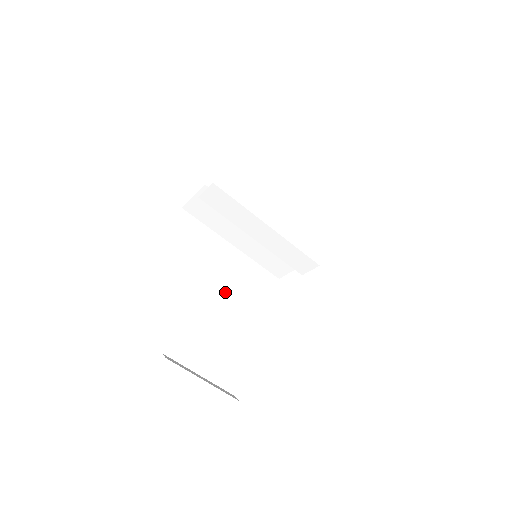
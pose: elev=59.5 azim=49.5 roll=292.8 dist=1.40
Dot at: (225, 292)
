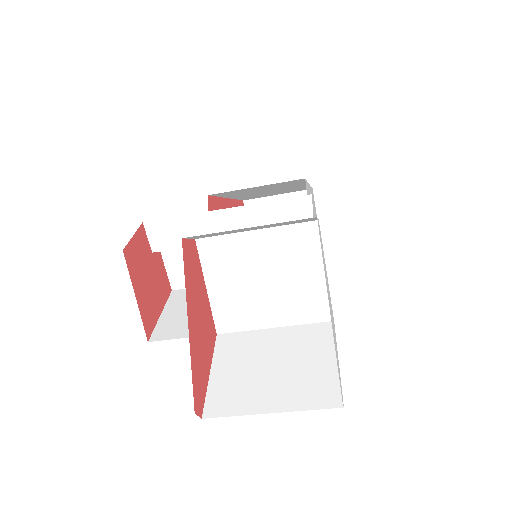
Dot at: (237, 305)
